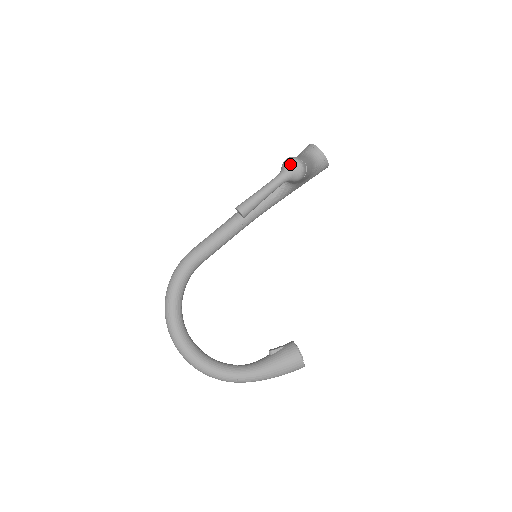
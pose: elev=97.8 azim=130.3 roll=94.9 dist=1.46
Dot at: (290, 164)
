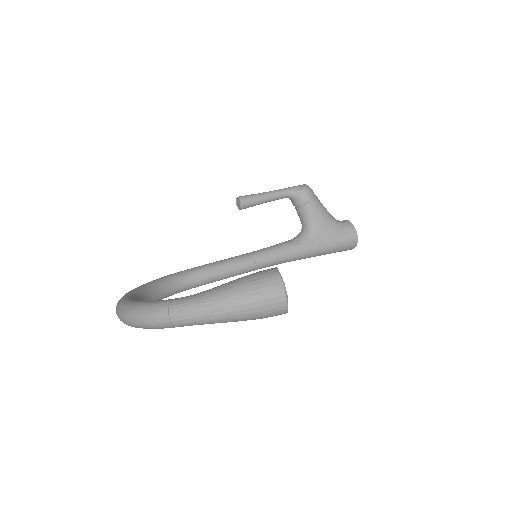
Dot at: occluded
